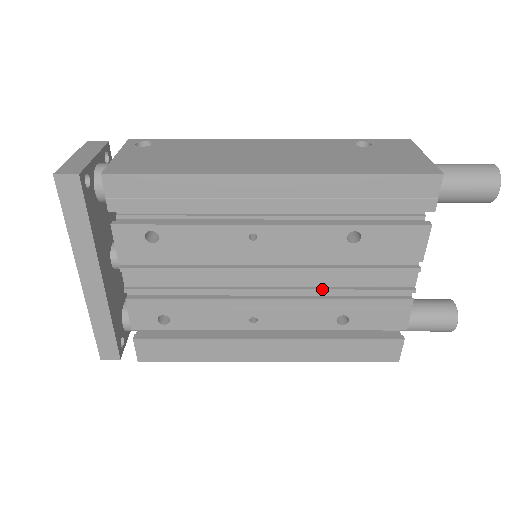
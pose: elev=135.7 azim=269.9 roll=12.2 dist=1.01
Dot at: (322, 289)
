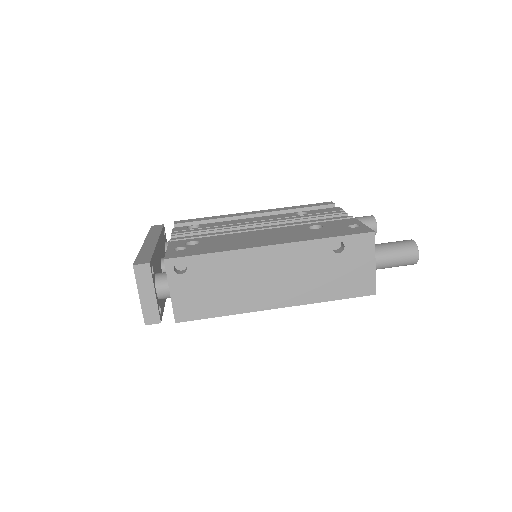
Dot at: occluded
